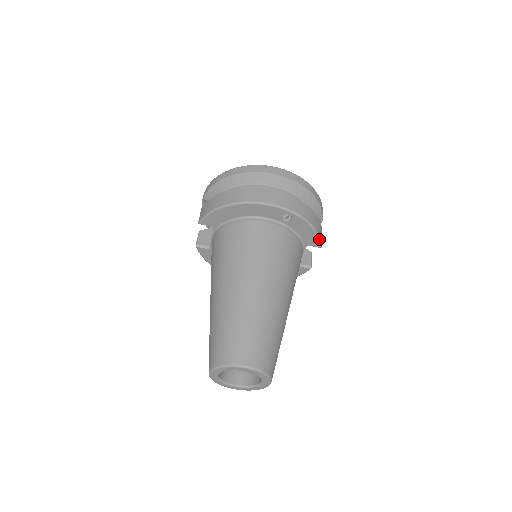
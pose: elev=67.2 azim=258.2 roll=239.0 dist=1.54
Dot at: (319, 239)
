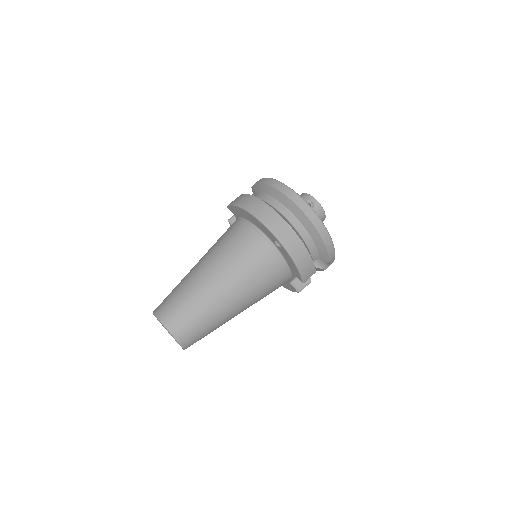
Dot at: (301, 275)
